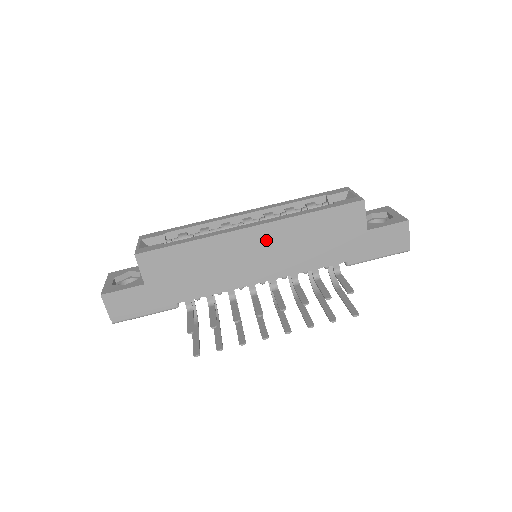
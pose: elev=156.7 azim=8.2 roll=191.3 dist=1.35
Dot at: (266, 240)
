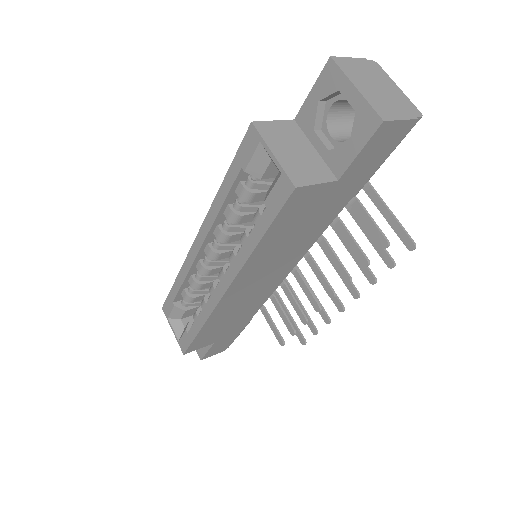
Dot at: (250, 279)
